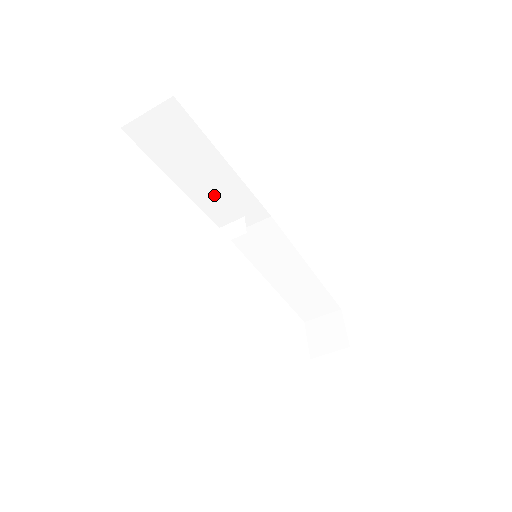
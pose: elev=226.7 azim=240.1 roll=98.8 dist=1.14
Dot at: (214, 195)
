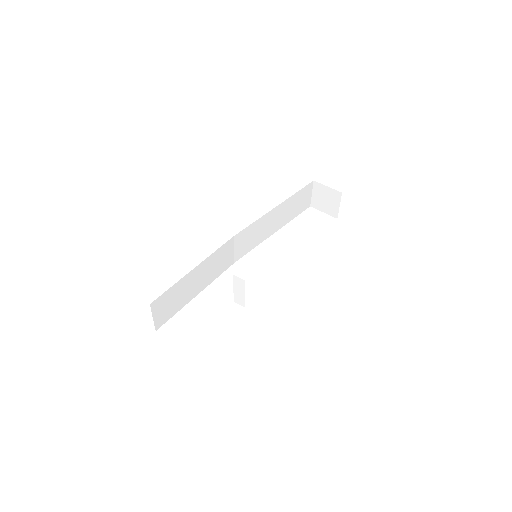
Dot at: (208, 274)
